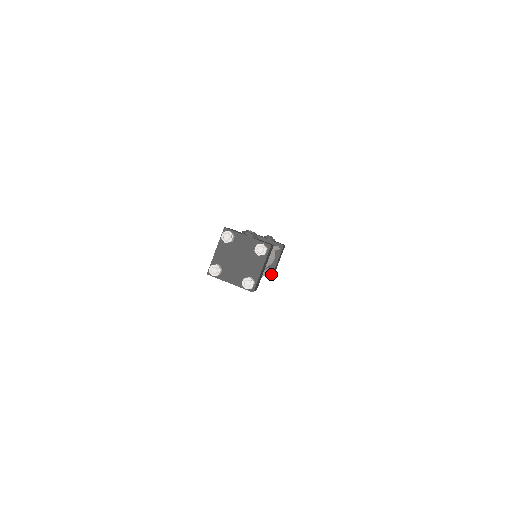
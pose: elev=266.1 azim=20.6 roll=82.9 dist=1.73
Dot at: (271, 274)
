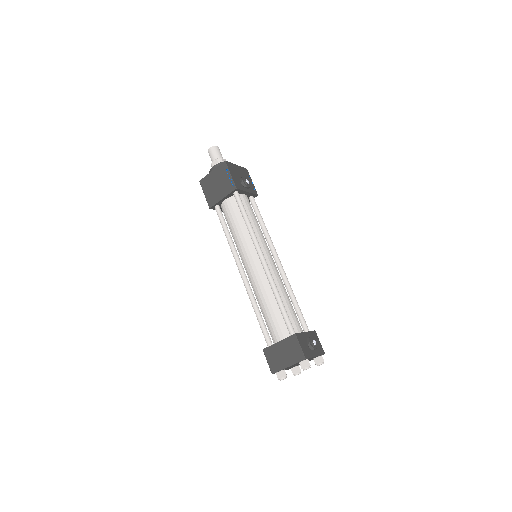
Dot at: occluded
